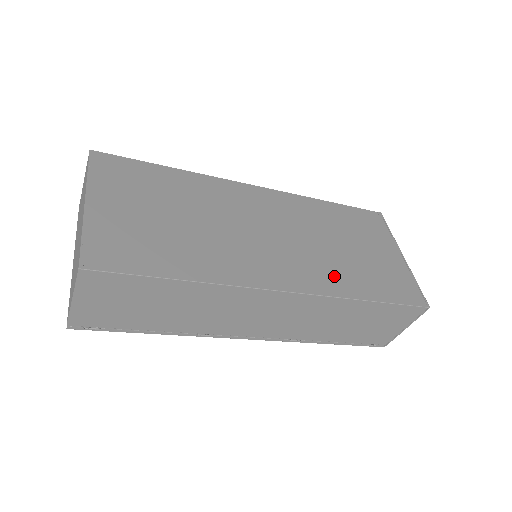
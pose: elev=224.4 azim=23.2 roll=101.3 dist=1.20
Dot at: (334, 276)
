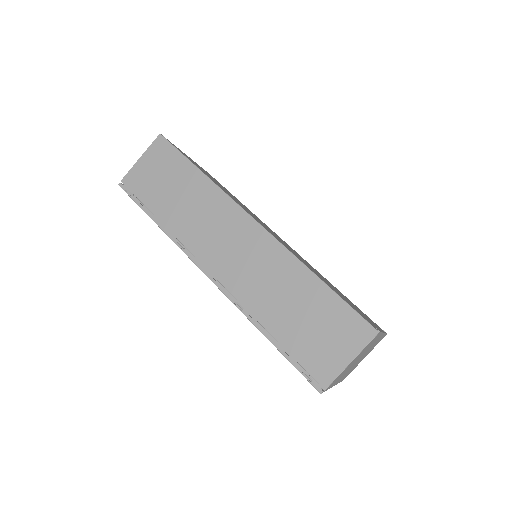
Dot at: (301, 260)
